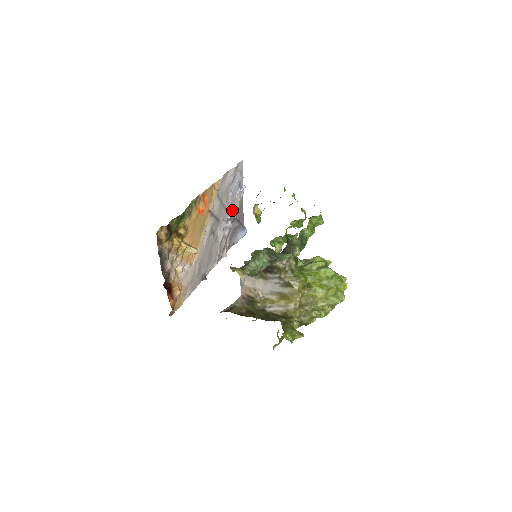
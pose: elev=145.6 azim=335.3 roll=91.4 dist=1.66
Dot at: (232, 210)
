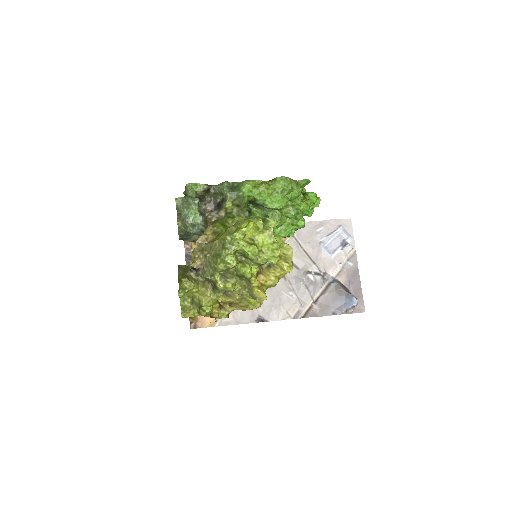
Dot at: (328, 267)
